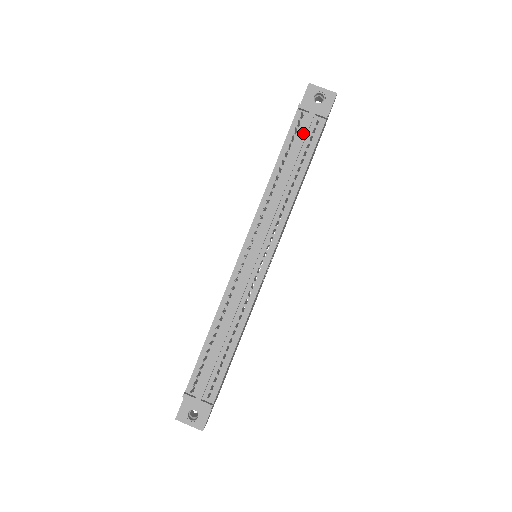
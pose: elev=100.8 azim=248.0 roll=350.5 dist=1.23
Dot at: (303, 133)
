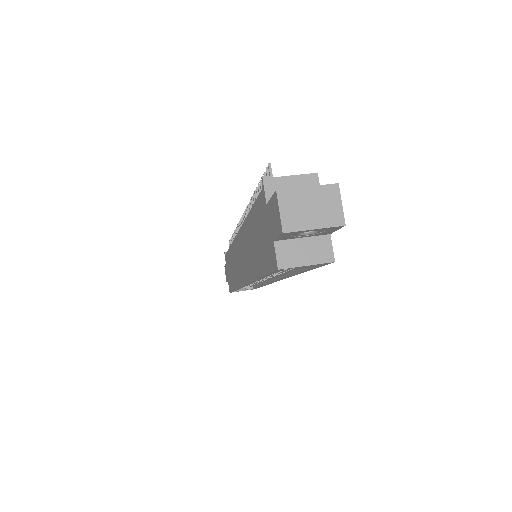
Dot at: occluded
